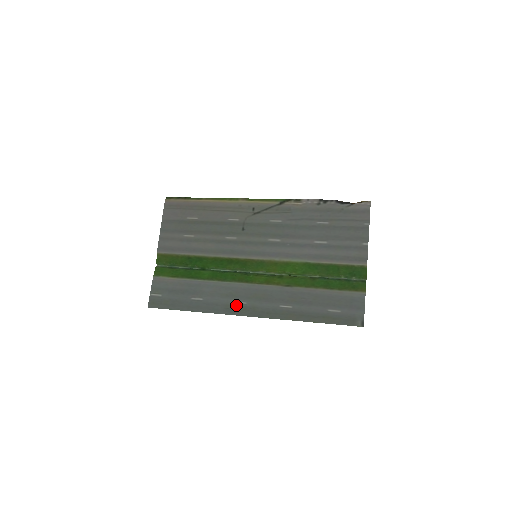
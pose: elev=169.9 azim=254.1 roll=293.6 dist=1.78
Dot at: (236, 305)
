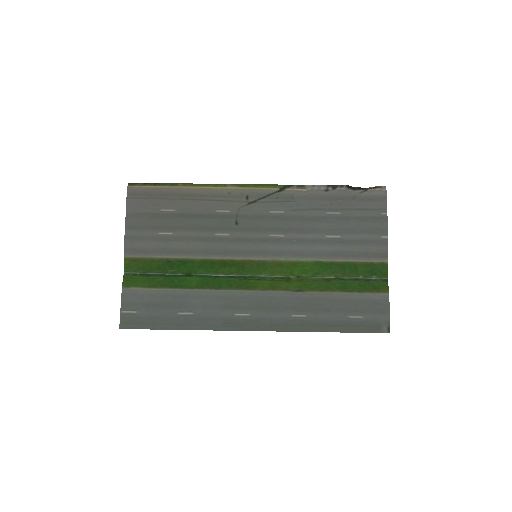
Dot at: (237, 318)
